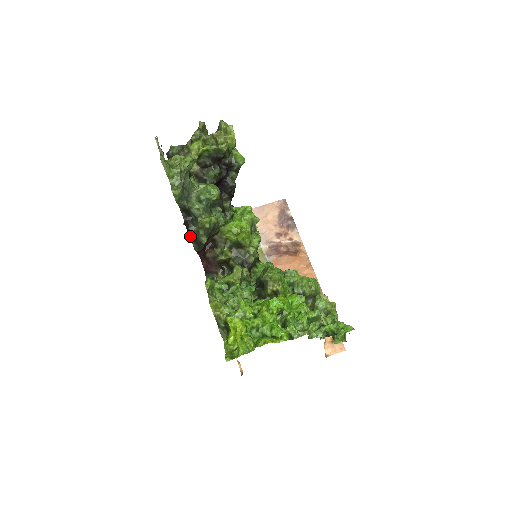
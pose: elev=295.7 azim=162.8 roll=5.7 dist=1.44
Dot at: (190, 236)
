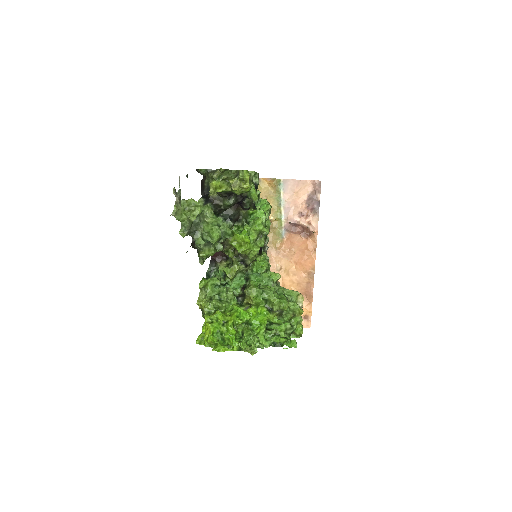
Dot at: (197, 249)
